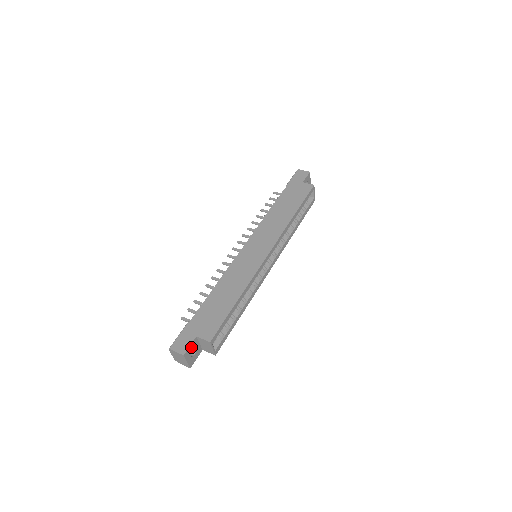
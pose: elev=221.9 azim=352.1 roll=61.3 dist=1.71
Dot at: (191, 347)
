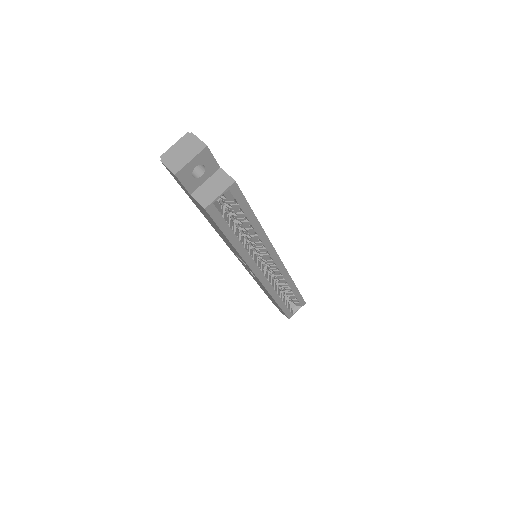
Dot at: (210, 161)
